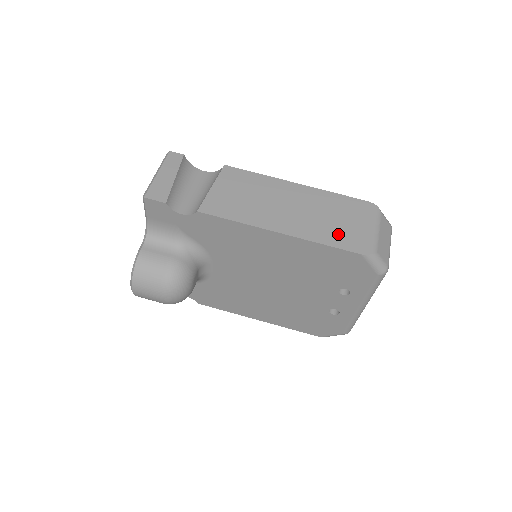
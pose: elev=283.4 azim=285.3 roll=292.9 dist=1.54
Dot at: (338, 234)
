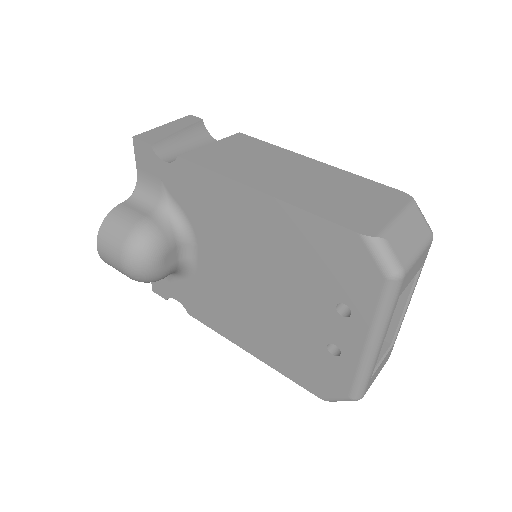
Dot at: (338, 208)
